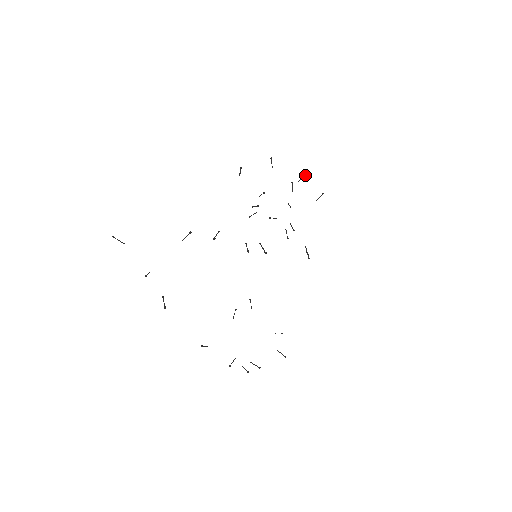
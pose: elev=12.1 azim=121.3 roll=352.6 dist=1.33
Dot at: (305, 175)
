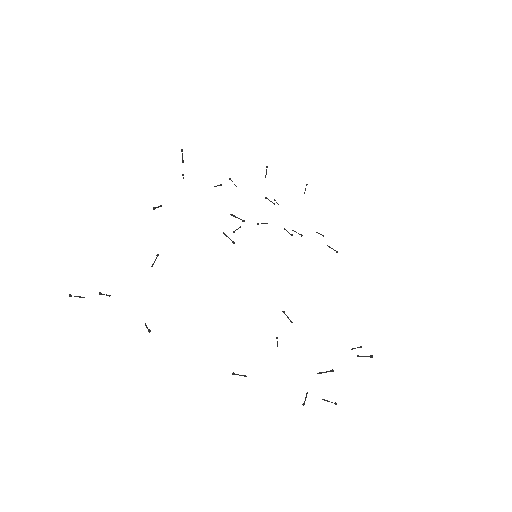
Dot at: (267, 166)
